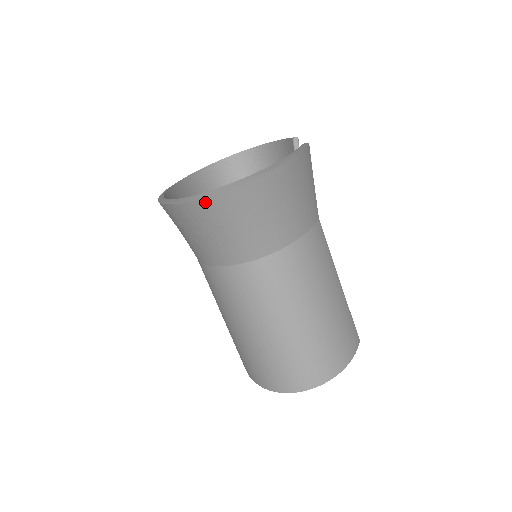
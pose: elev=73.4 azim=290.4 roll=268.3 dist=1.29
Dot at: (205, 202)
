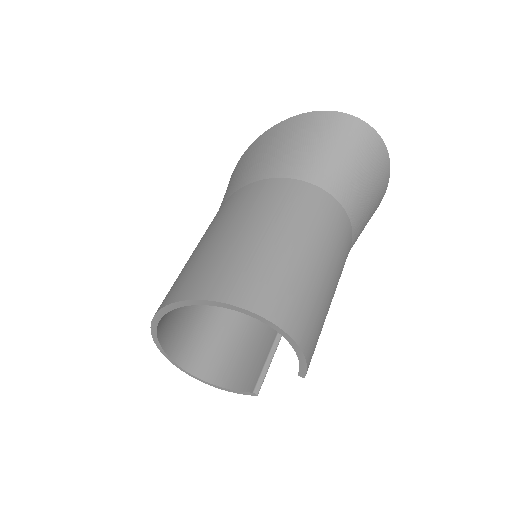
Dot at: (344, 117)
